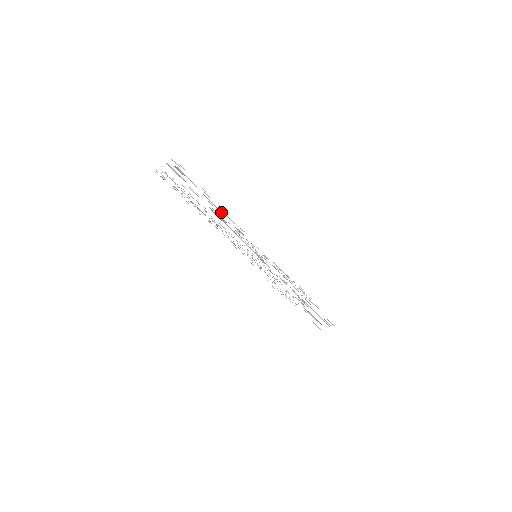
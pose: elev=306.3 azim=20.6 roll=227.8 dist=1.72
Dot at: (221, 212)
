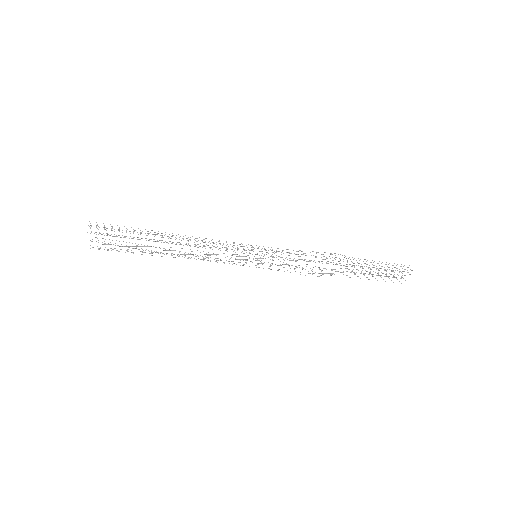
Dot at: occluded
